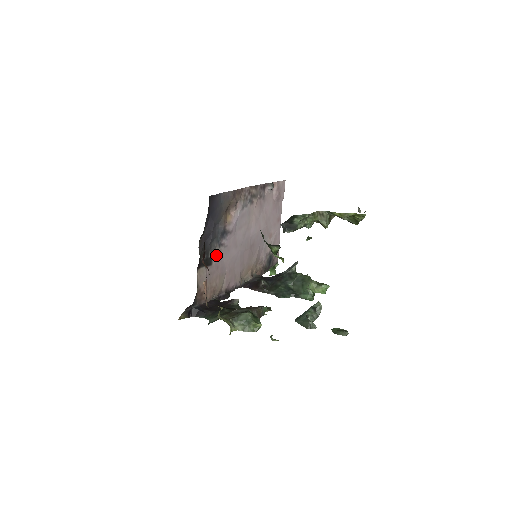
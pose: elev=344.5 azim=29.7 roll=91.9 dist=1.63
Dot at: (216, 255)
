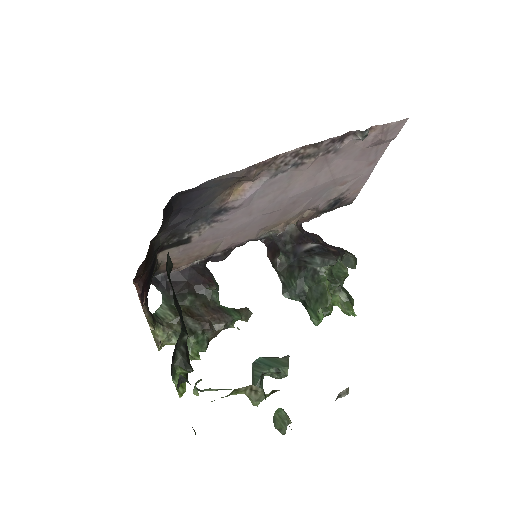
Dot at: (201, 233)
